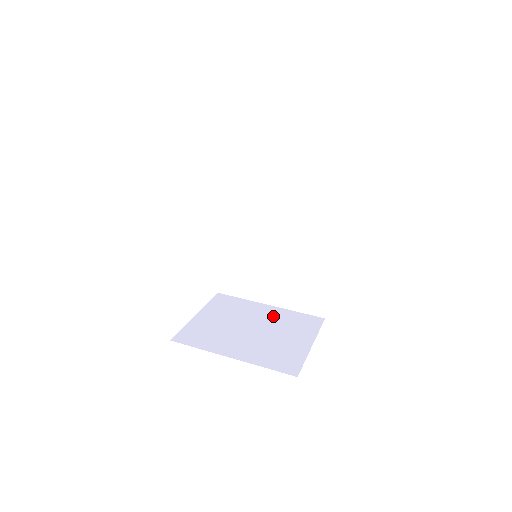
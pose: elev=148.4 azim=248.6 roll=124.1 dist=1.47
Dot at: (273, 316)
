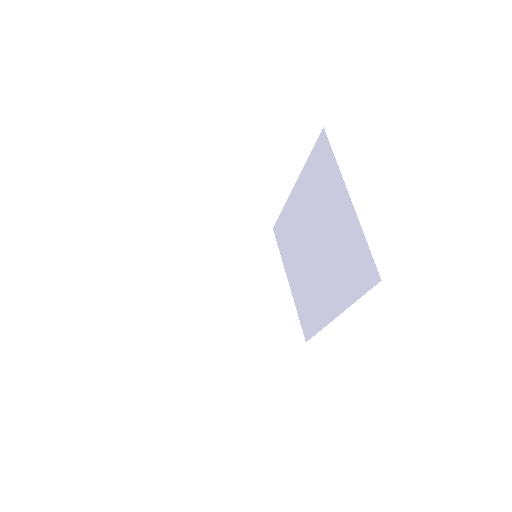
Dot at: (273, 296)
